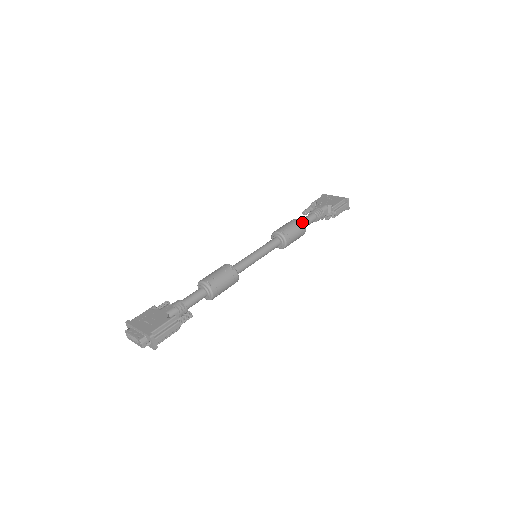
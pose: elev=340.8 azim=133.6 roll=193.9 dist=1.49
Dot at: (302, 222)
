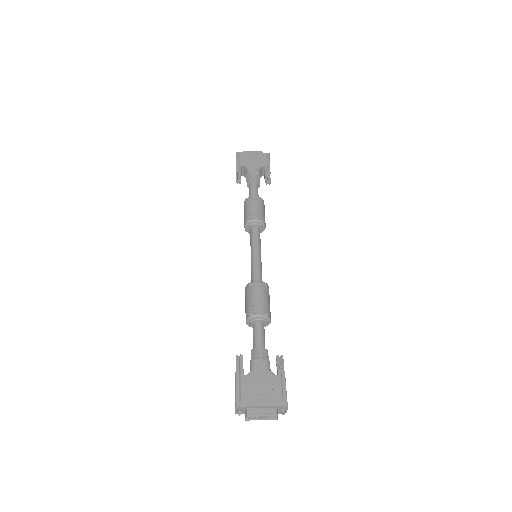
Dot at: (261, 198)
